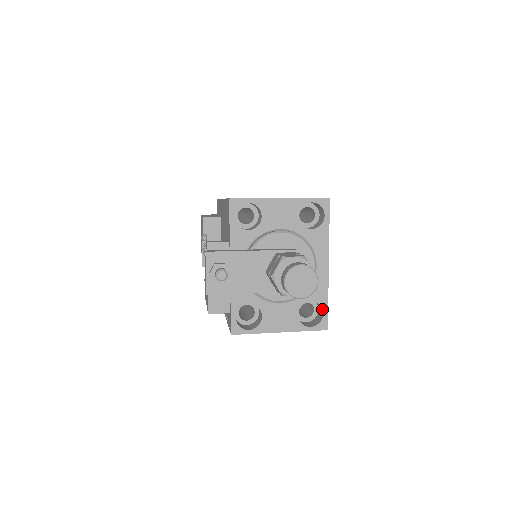
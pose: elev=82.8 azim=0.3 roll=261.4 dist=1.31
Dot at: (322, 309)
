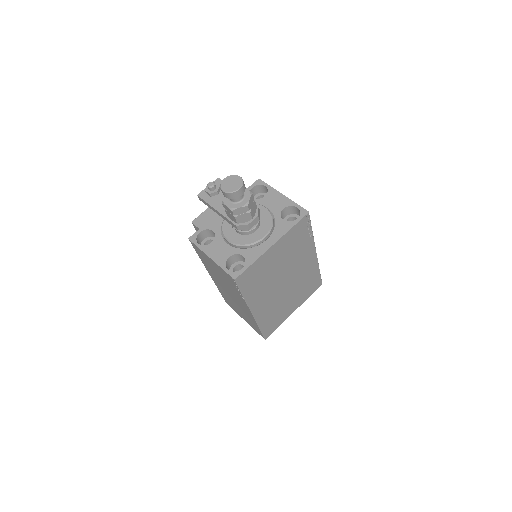
Dot at: (244, 265)
